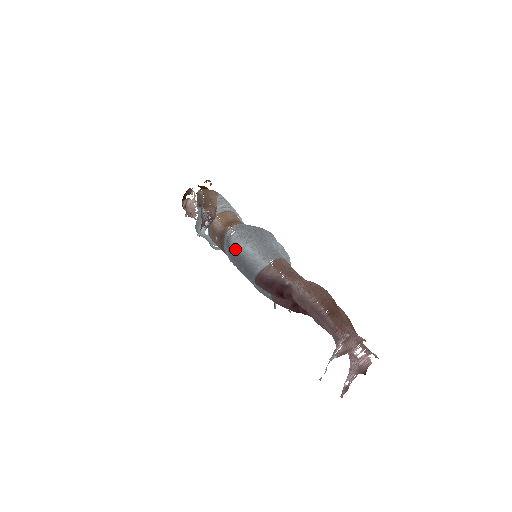
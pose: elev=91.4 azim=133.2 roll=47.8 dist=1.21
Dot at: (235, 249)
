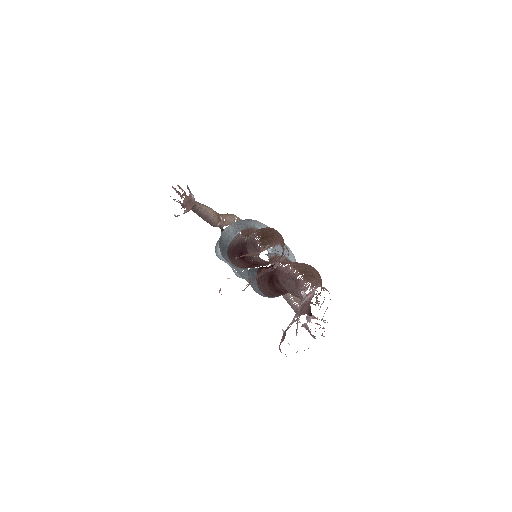
Dot at: occluded
